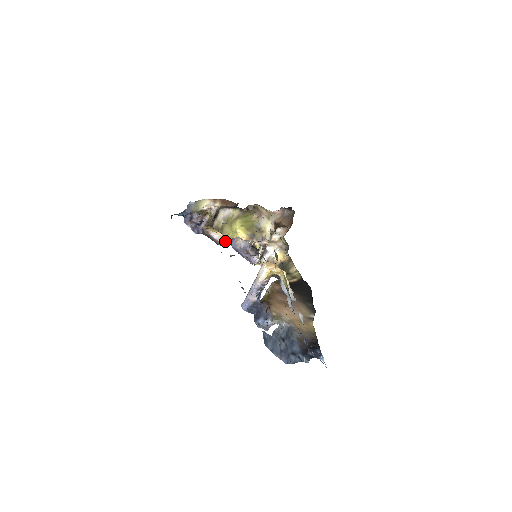
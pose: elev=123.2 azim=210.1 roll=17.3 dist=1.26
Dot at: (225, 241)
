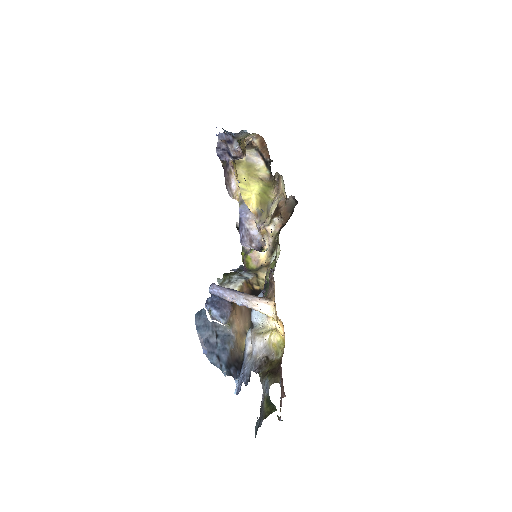
Dot at: (238, 198)
